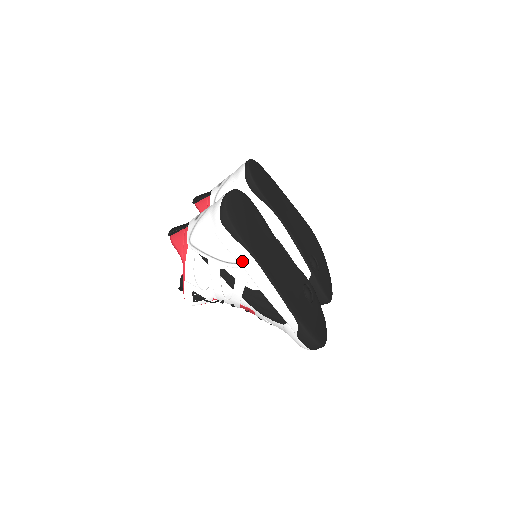
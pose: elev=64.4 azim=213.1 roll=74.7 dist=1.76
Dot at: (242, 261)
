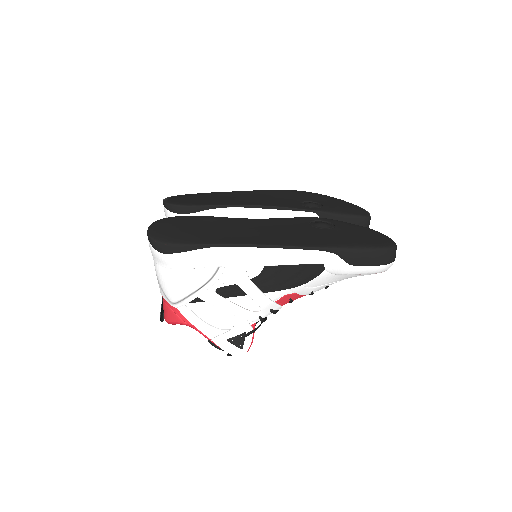
Dot at: (217, 262)
